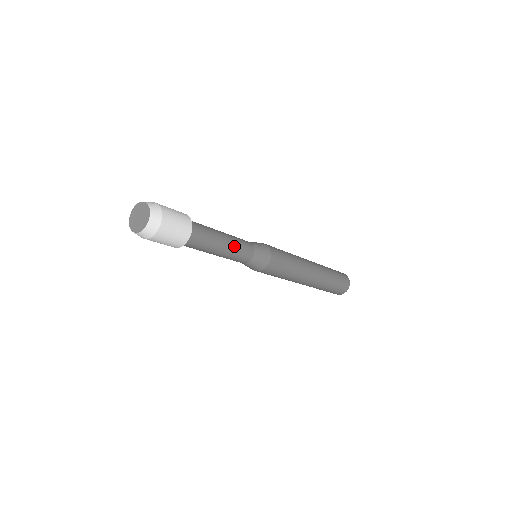
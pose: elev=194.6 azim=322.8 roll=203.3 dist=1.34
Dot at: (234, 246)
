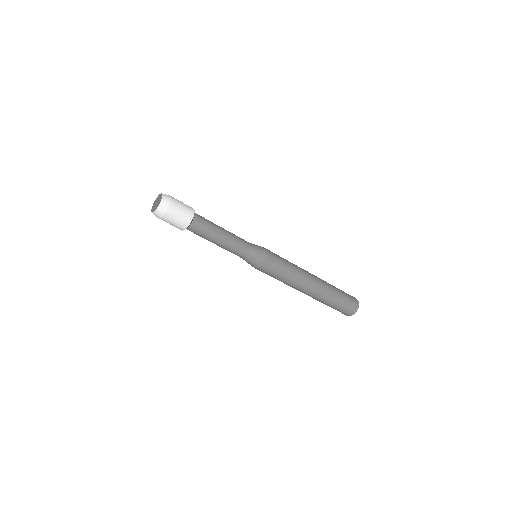
Dot at: (232, 237)
